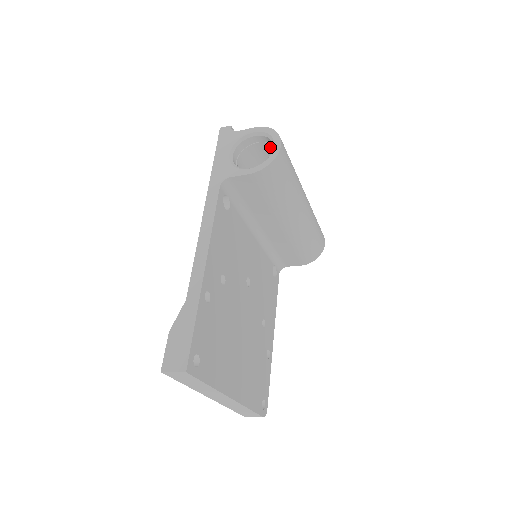
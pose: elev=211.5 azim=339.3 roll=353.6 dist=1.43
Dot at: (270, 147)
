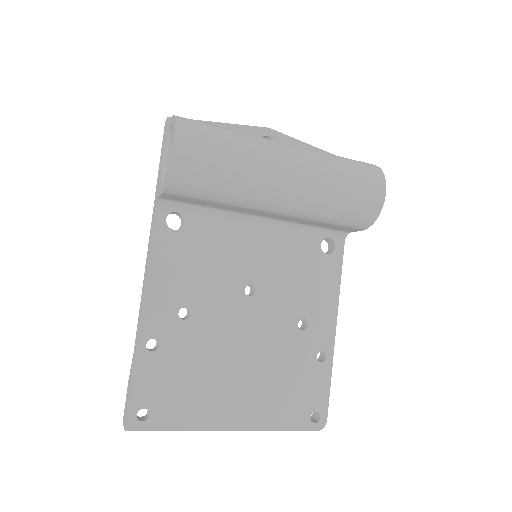
Dot at: occluded
